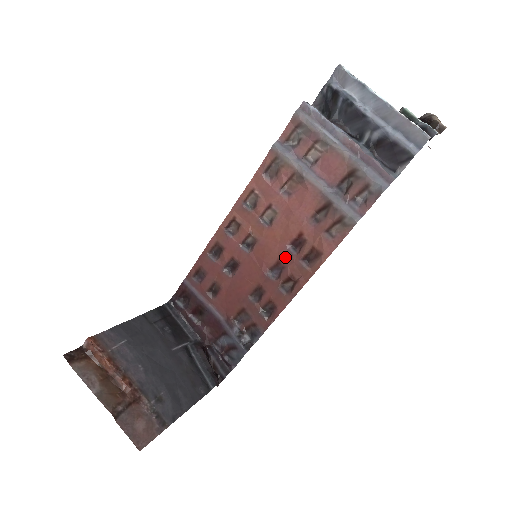
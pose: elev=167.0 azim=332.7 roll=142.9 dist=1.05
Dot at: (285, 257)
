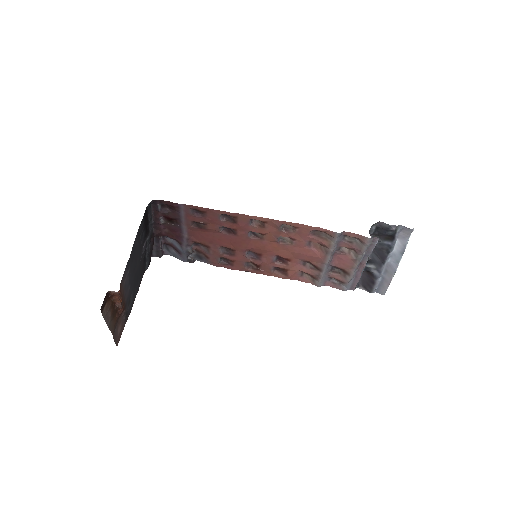
Dot at: (267, 257)
